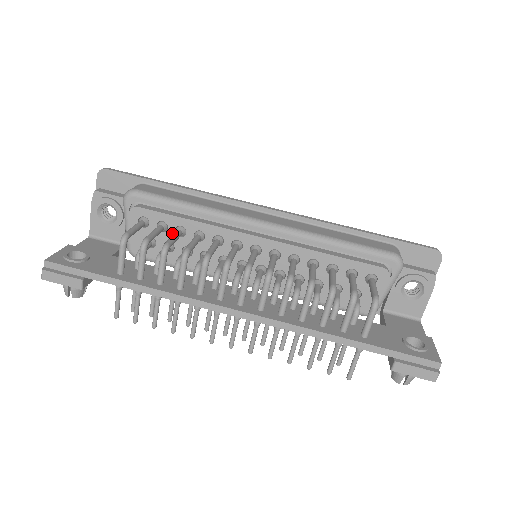
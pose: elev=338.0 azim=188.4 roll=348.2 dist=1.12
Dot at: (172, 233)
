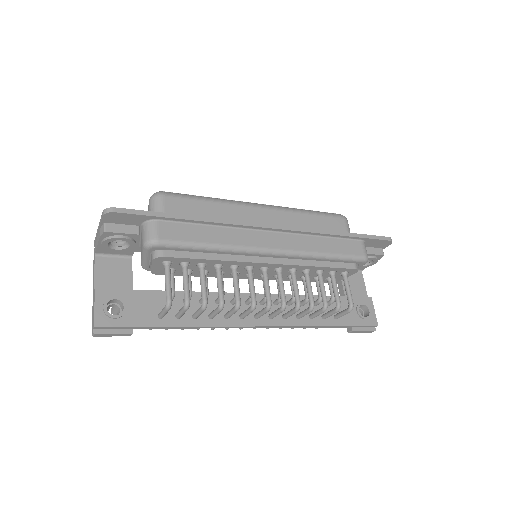
Dot at: (193, 266)
